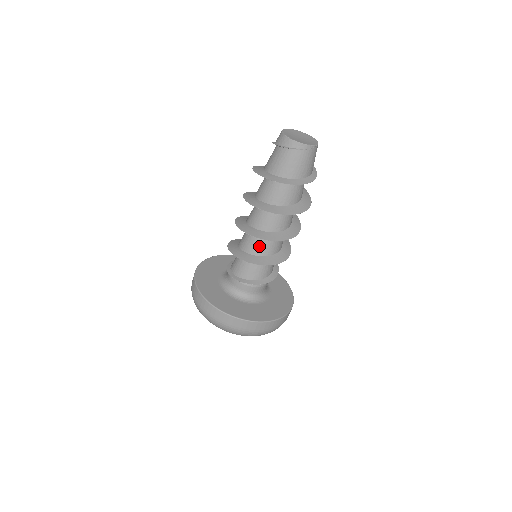
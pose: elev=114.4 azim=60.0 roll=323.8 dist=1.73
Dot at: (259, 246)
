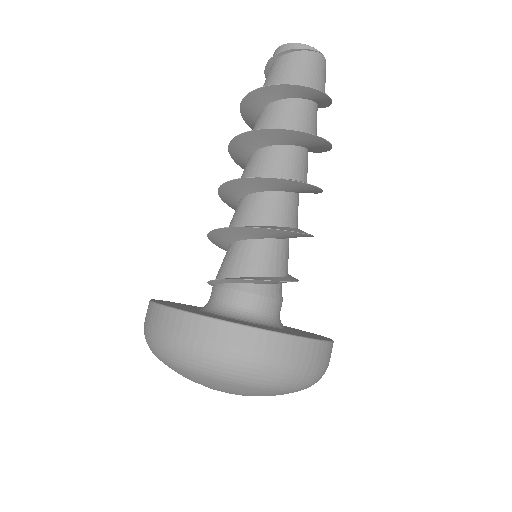
Dot at: (250, 210)
